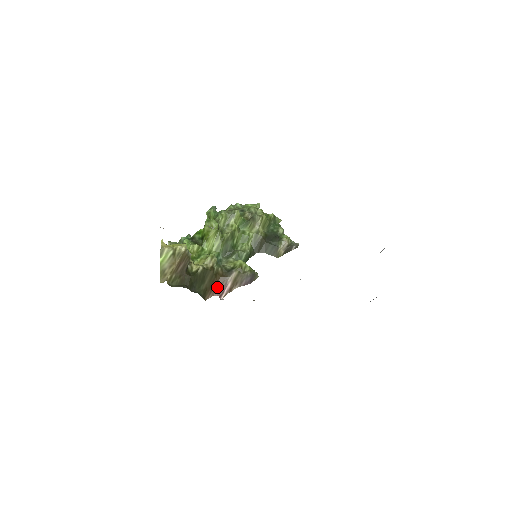
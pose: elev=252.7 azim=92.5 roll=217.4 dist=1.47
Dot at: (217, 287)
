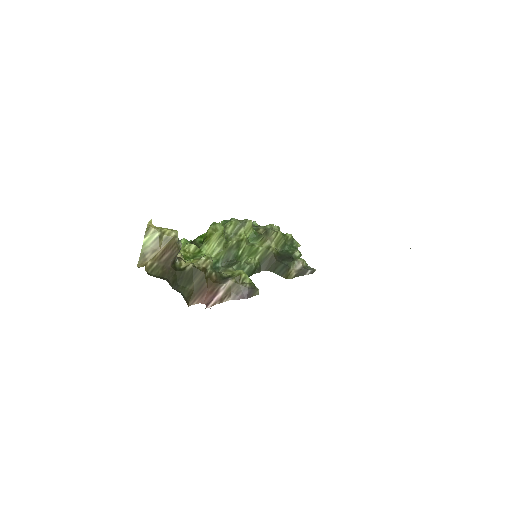
Dot at: (206, 293)
